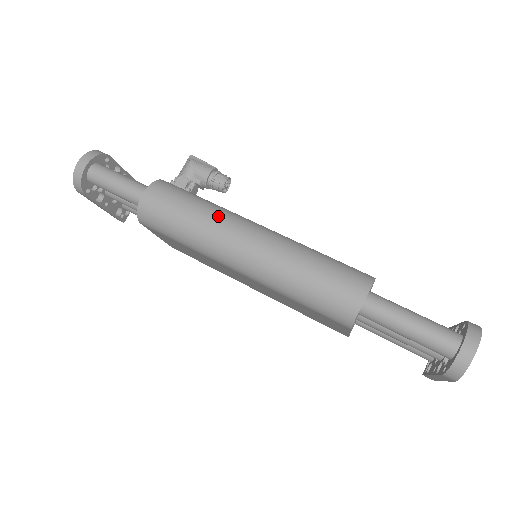
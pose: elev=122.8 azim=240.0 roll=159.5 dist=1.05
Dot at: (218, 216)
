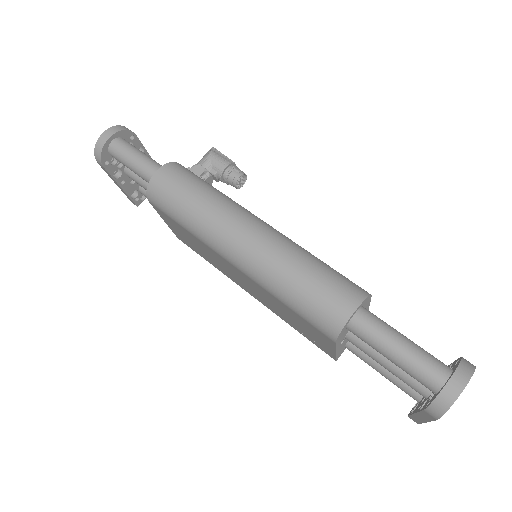
Dot at: (224, 204)
